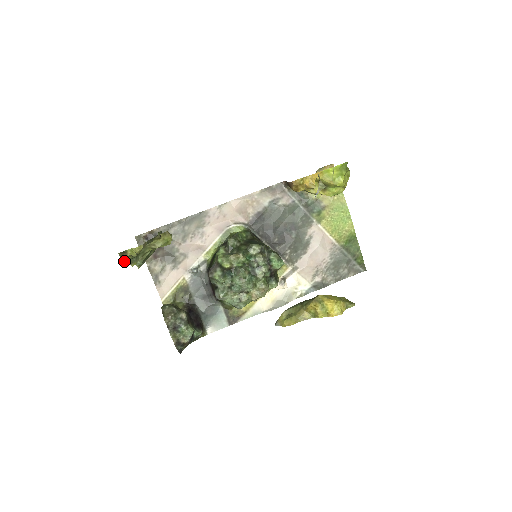
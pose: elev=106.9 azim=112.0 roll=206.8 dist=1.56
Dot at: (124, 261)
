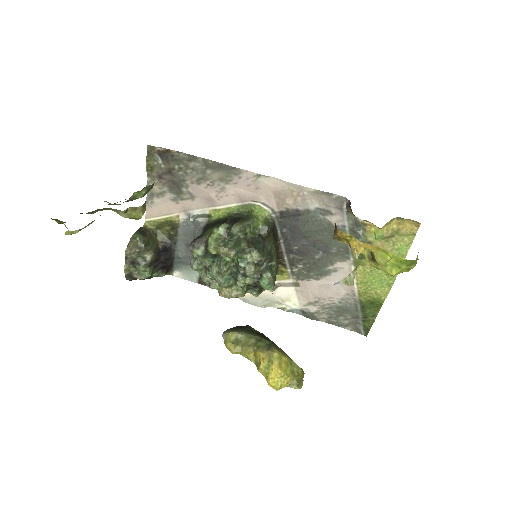
Dot at: (61, 222)
